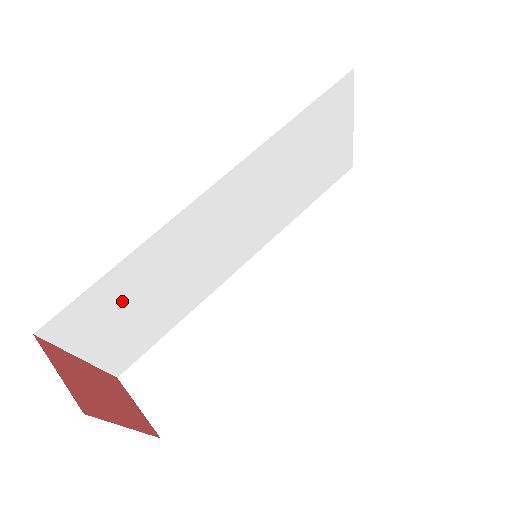
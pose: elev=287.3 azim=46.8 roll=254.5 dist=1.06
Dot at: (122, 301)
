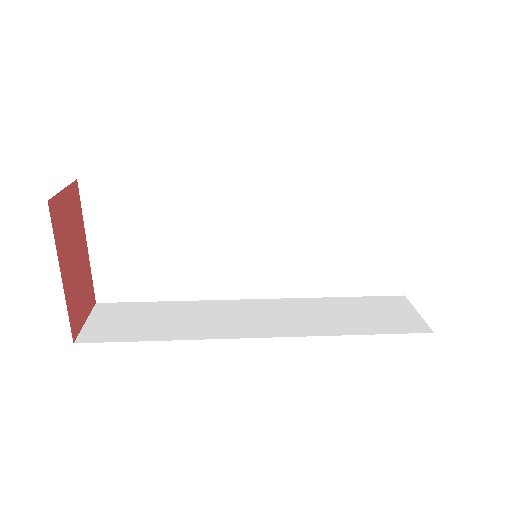
Dot at: (143, 219)
